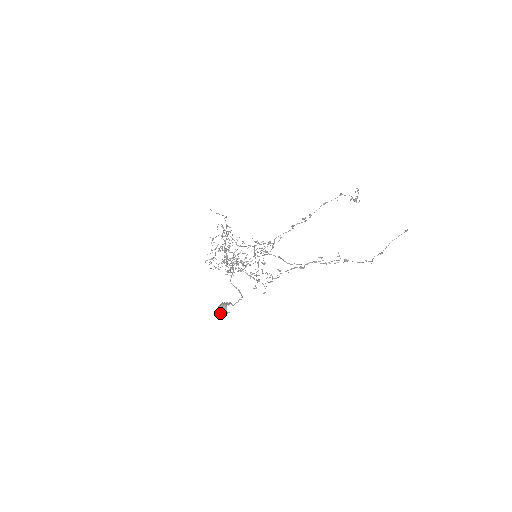
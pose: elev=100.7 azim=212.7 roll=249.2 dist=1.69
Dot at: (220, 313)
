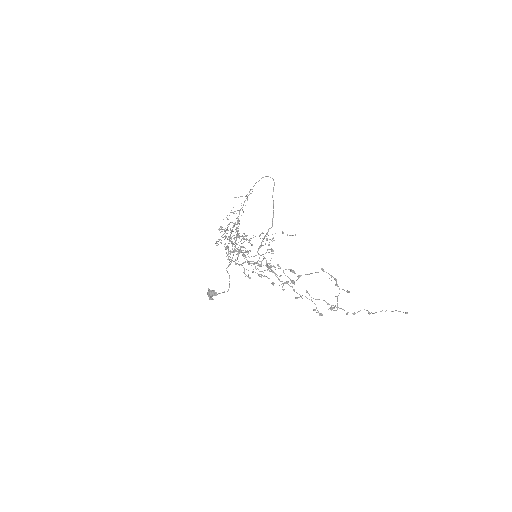
Dot at: occluded
